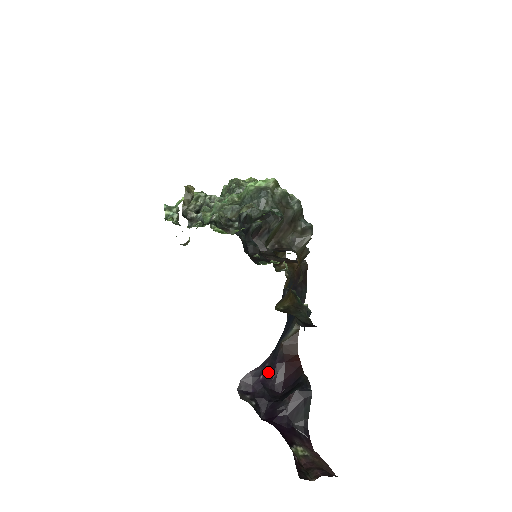
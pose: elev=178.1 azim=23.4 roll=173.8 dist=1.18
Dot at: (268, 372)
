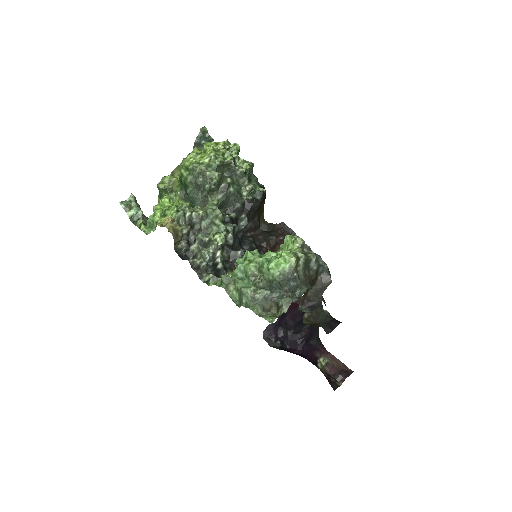
Dot at: (281, 315)
